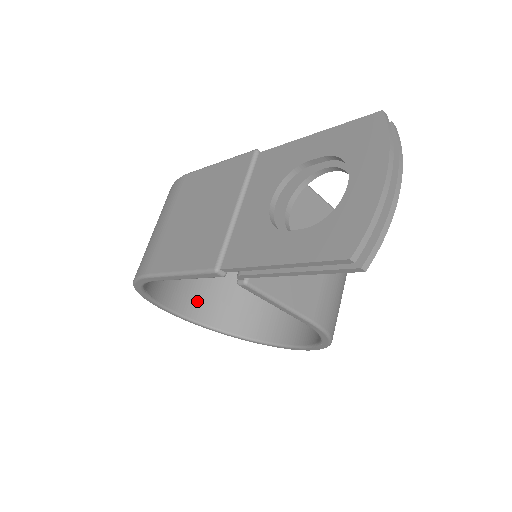
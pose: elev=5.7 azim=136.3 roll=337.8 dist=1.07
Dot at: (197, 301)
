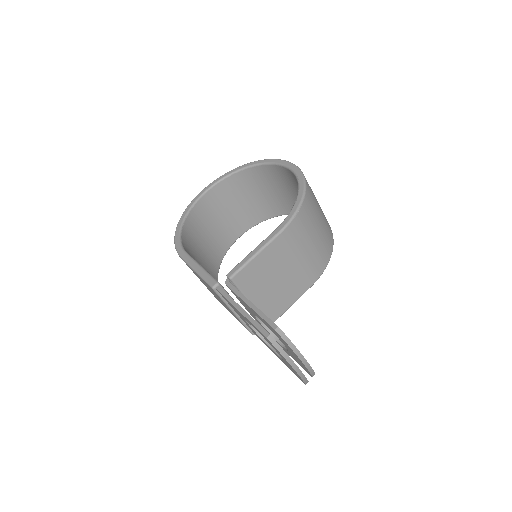
Dot at: (241, 221)
